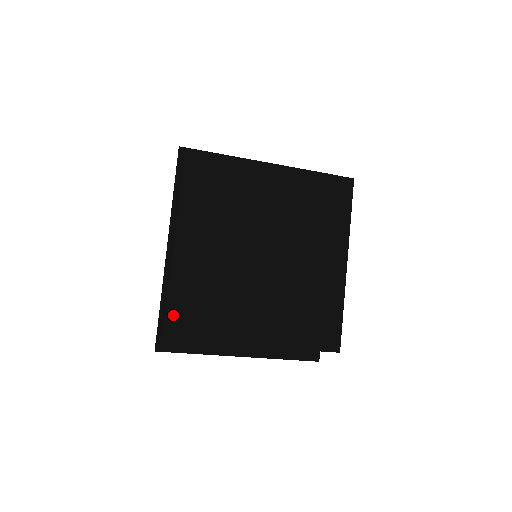
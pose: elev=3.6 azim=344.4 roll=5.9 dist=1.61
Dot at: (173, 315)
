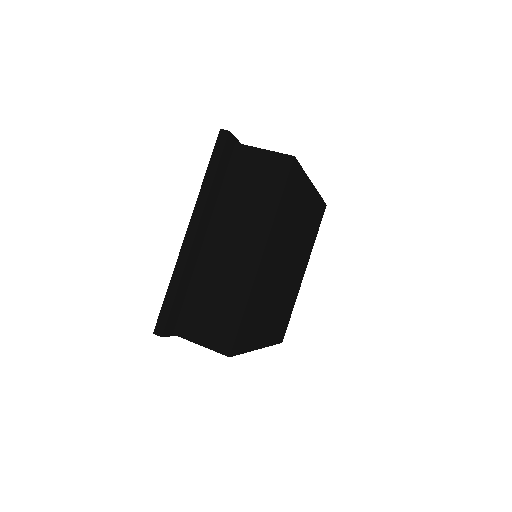
Dot at: (279, 339)
